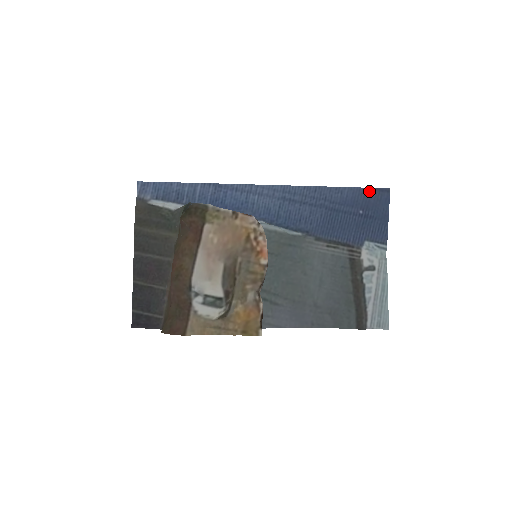
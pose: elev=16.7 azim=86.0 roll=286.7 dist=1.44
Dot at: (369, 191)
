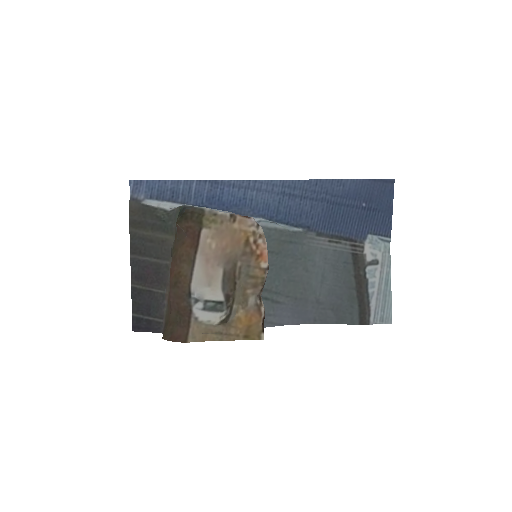
Dot at: (372, 183)
